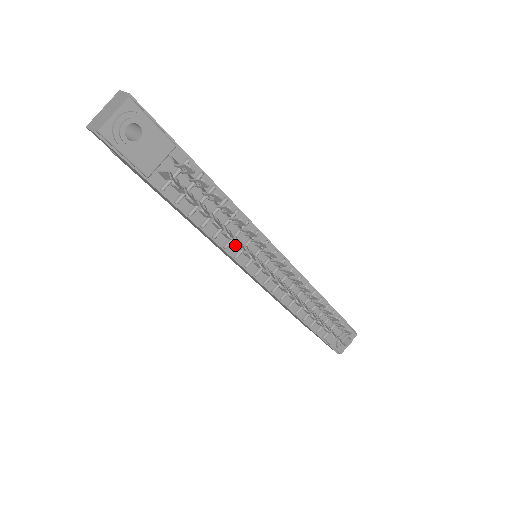
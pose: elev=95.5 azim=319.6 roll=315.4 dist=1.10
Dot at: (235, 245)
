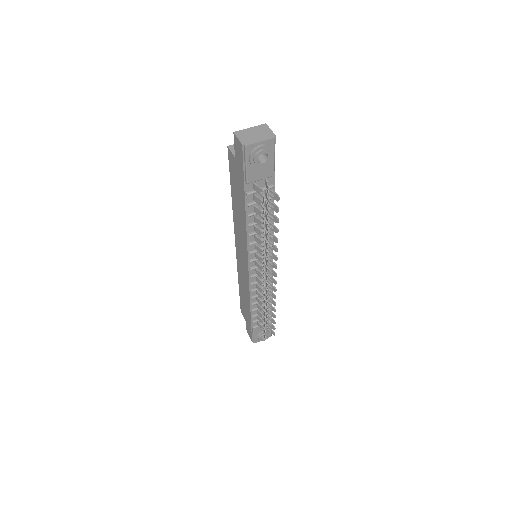
Dot at: (256, 246)
